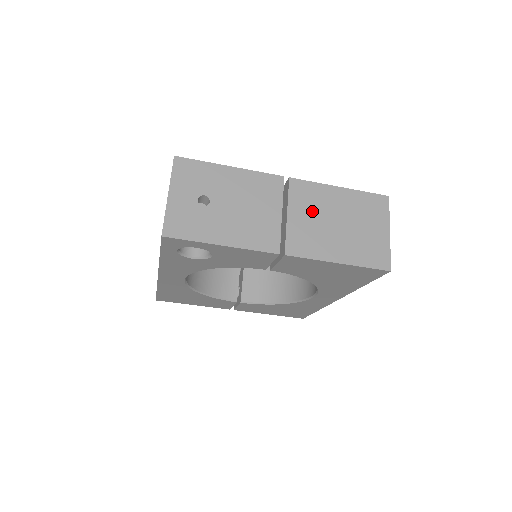
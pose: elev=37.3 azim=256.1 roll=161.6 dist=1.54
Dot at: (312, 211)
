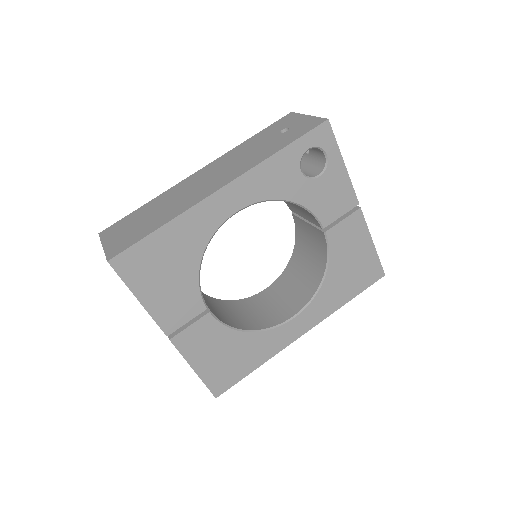
Dot at: occluded
